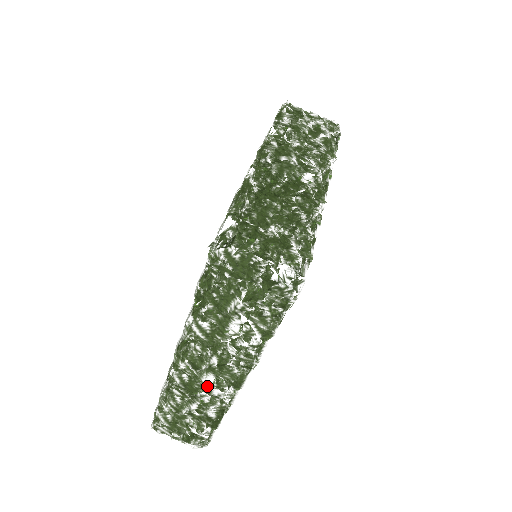
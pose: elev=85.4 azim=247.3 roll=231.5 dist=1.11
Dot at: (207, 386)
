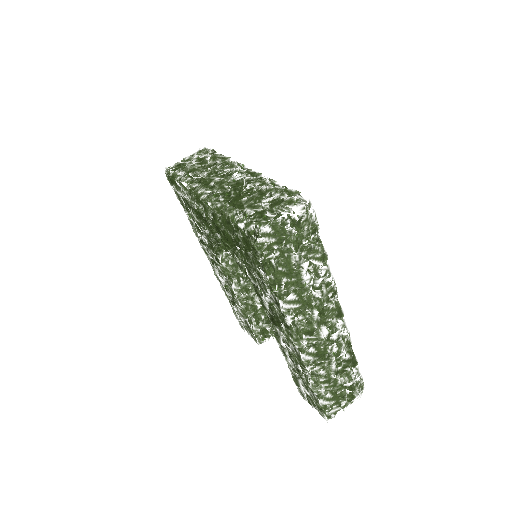
Dot at: (327, 338)
